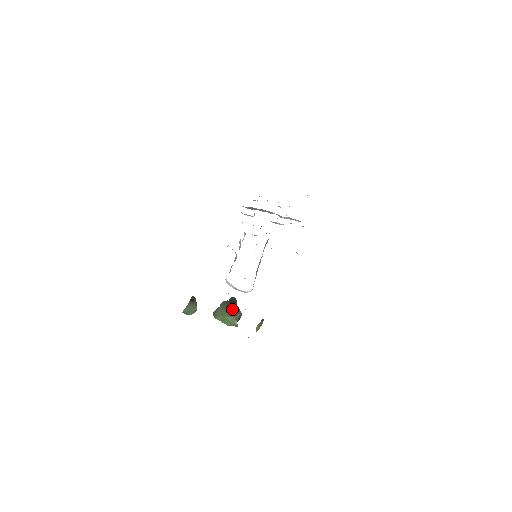
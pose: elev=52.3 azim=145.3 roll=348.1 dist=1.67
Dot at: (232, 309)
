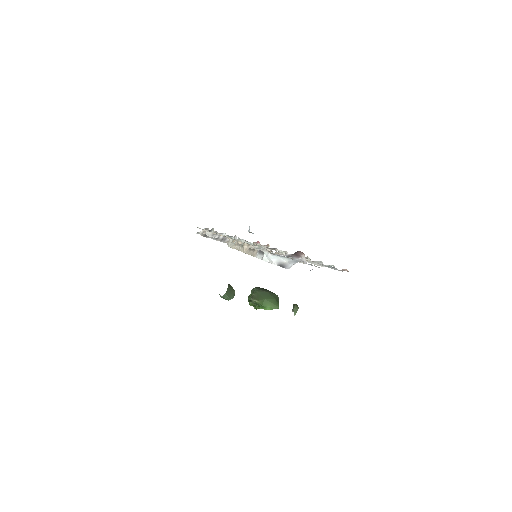
Dot at: (269, 292)
